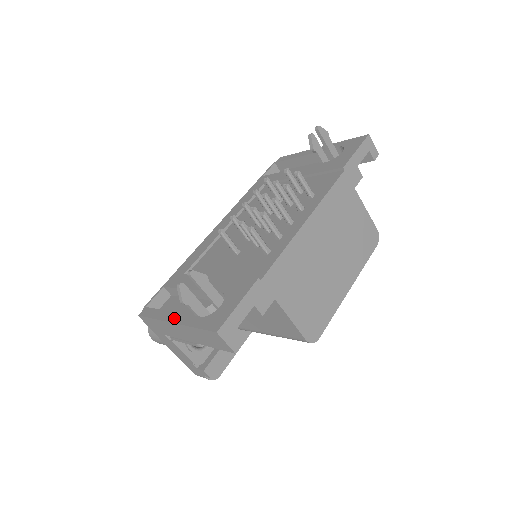
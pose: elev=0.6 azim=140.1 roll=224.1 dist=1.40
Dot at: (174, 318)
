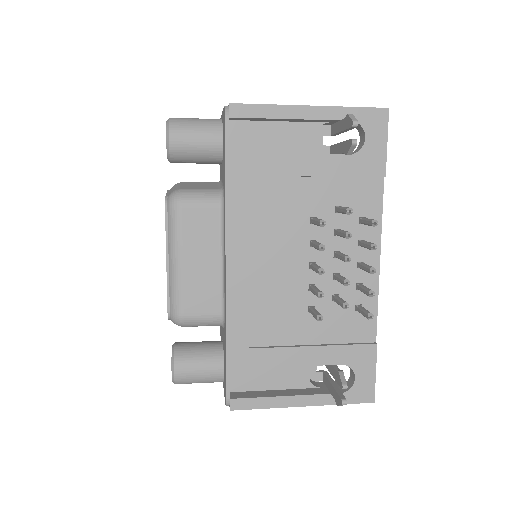
Dot at: (302, 402)
